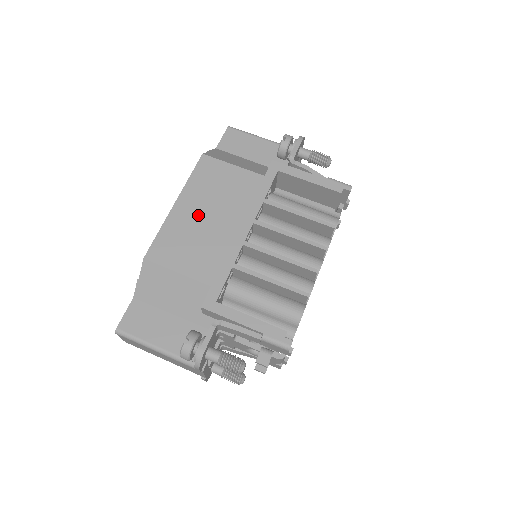
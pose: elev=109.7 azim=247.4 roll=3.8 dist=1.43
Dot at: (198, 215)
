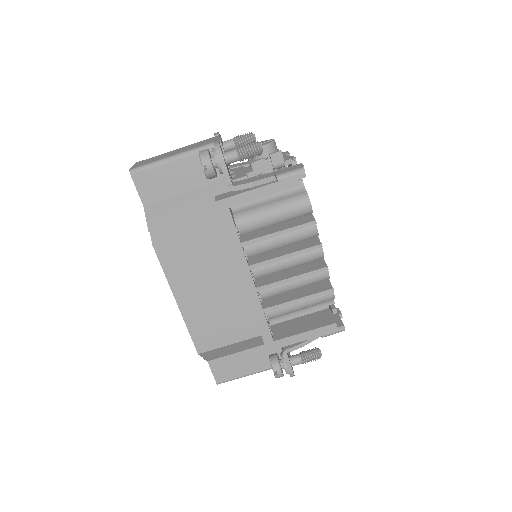
Dot at: (203, 297)
